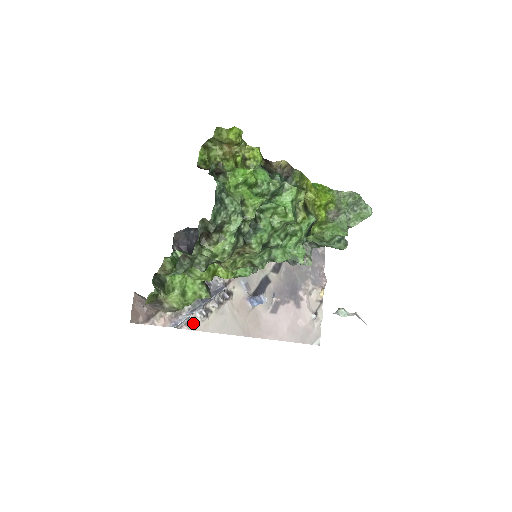
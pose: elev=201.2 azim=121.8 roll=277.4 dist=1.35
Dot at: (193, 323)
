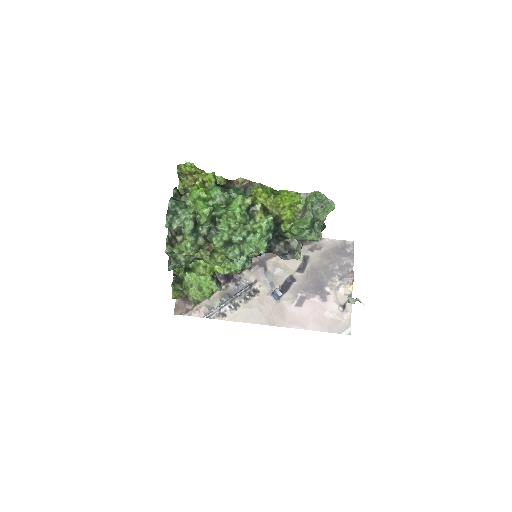
Dot at: (224, 315)
